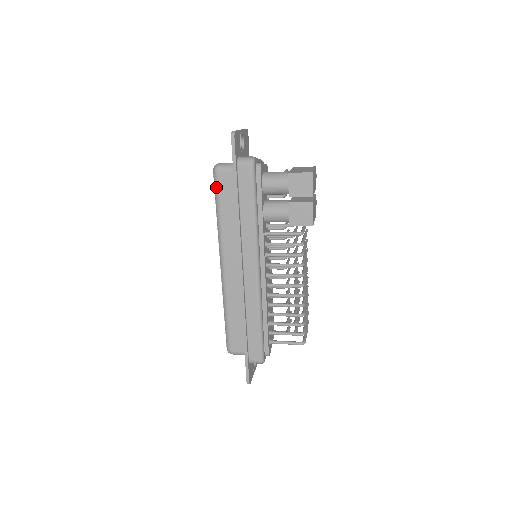
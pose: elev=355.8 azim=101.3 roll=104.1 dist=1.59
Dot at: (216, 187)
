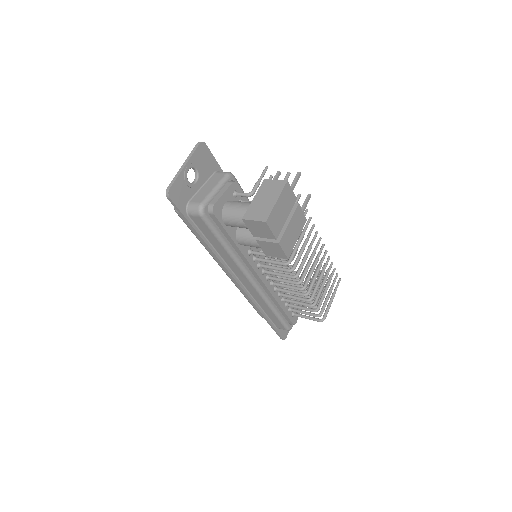
Dot at: (184, 222)
